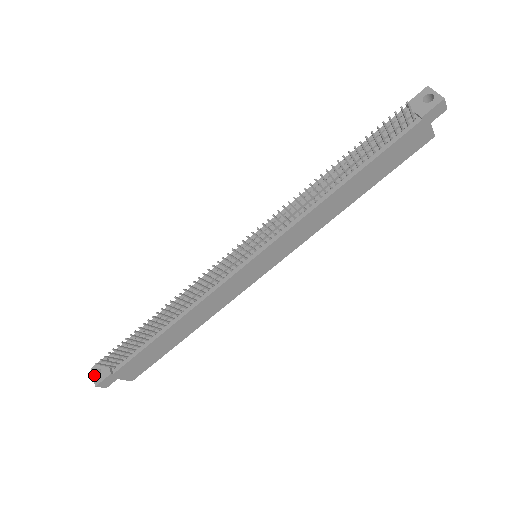
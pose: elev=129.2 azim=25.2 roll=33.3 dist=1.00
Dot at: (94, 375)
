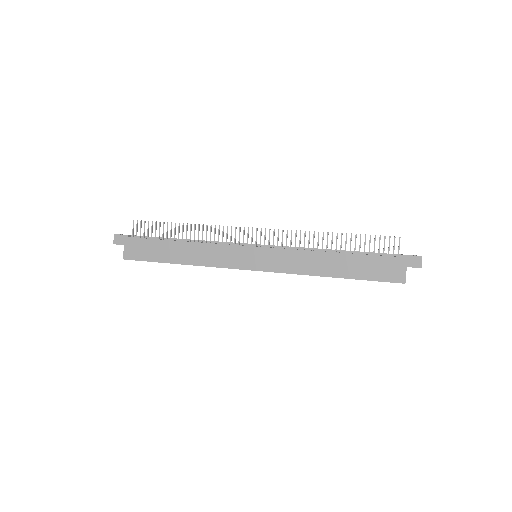
Dot at: (120, 234)
